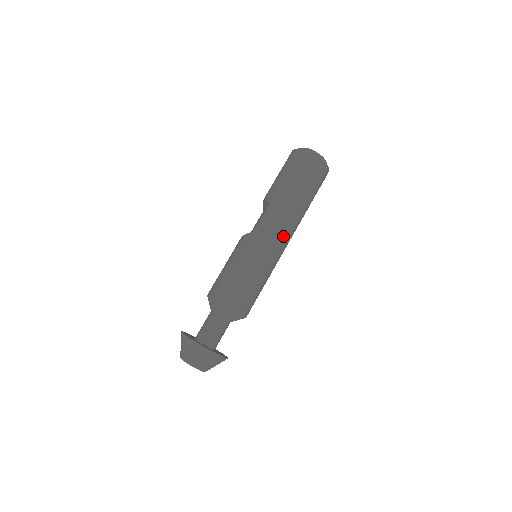
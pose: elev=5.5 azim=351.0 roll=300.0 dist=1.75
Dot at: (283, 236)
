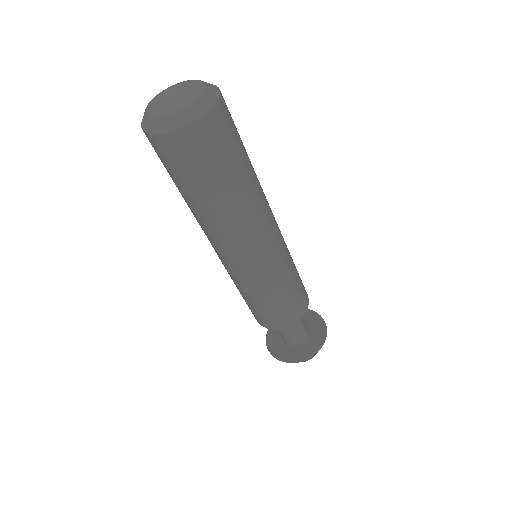
Dot at: (251, 248)
